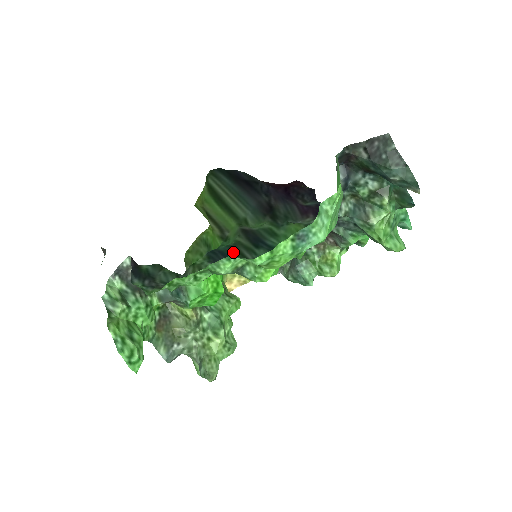
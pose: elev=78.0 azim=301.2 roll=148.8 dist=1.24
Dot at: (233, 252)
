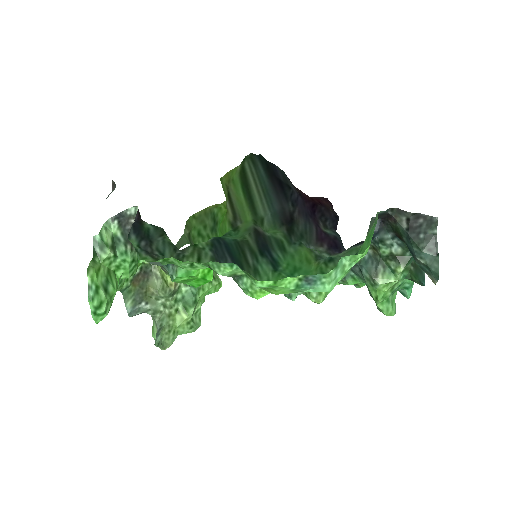
Dot at: (237, 249)
